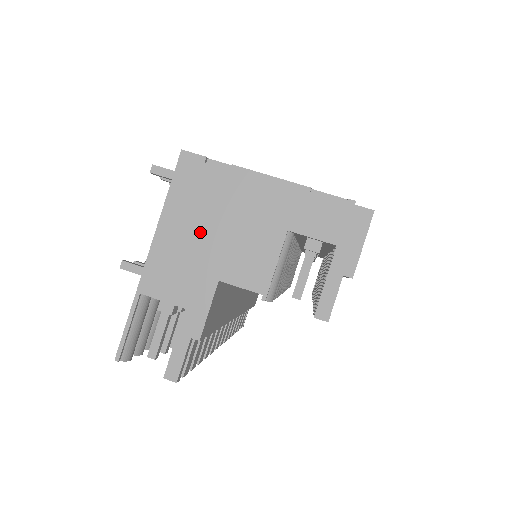
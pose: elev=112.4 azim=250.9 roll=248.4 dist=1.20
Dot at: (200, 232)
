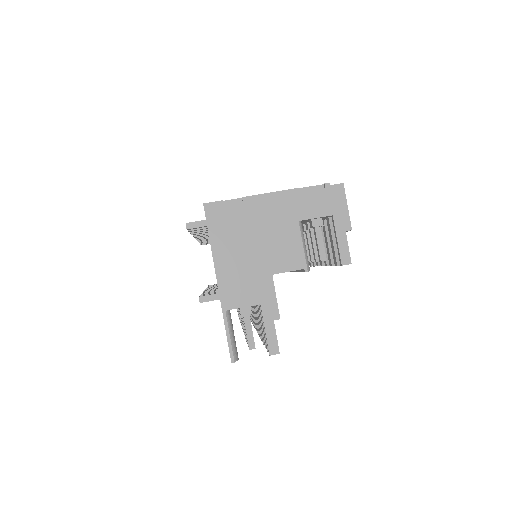
Dot at: (244, 250)
